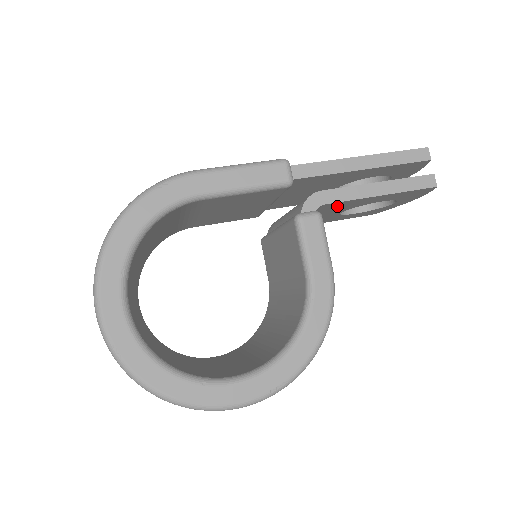
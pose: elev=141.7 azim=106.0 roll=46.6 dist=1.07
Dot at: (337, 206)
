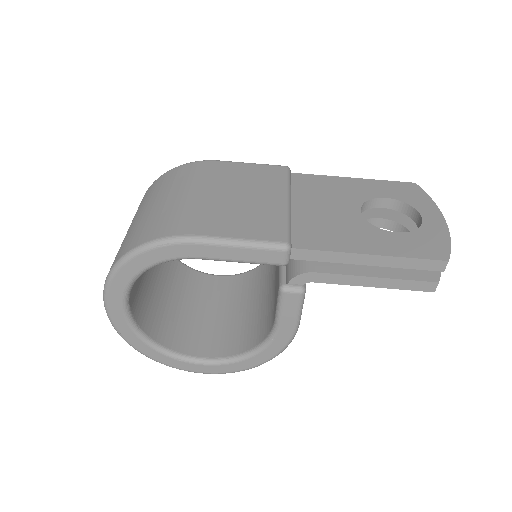
Dot at: occluded
